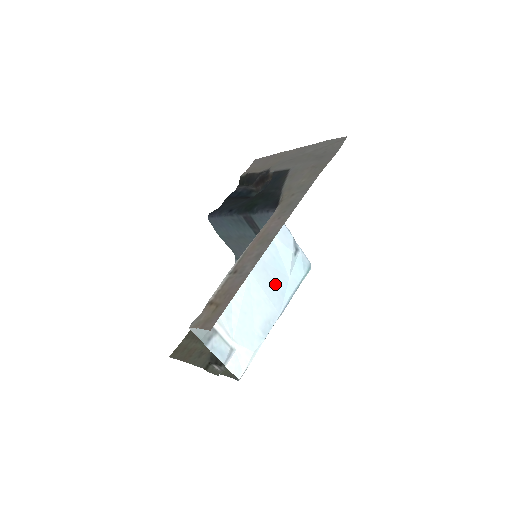
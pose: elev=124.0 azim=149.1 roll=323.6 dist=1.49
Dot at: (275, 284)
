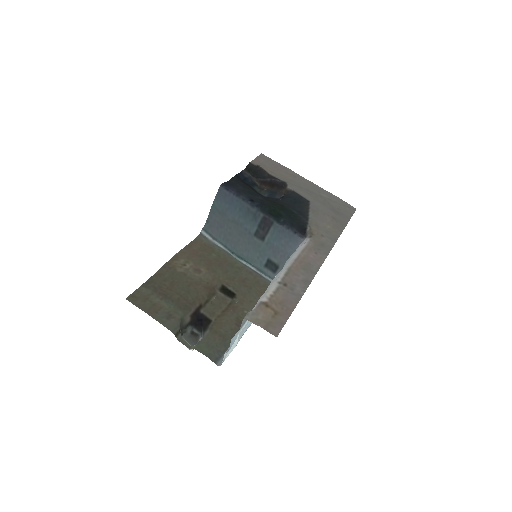
Dot at: occluded
